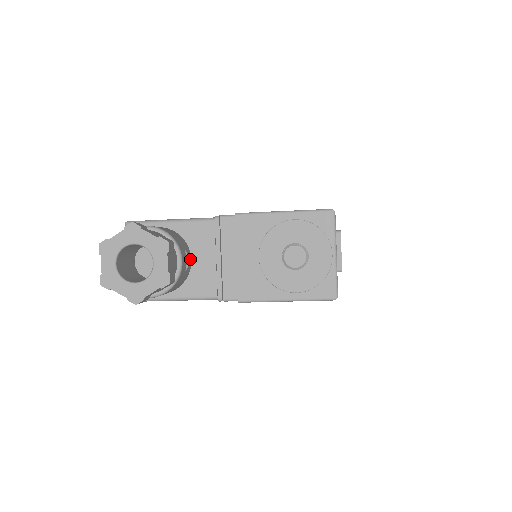
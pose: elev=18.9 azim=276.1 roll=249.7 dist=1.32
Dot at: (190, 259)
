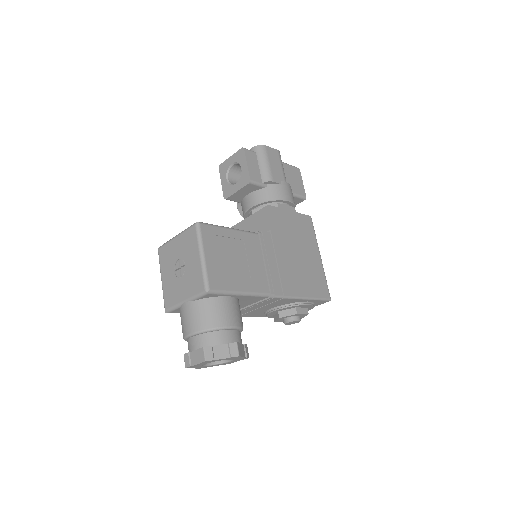
Dot at: occluded
